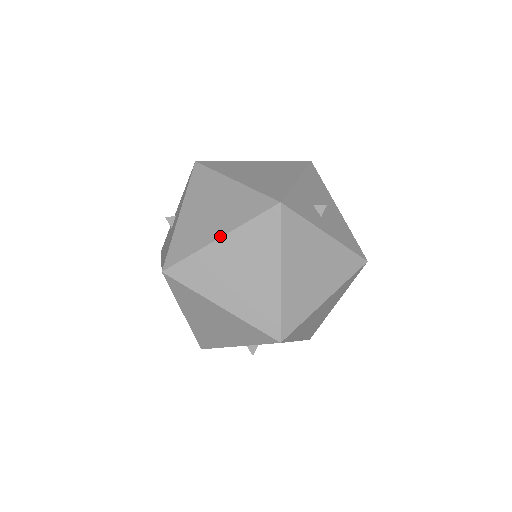
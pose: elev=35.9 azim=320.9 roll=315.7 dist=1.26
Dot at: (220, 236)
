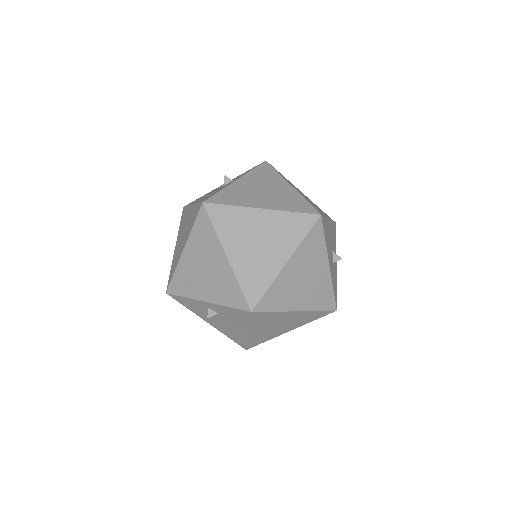
Dot at: occluded
